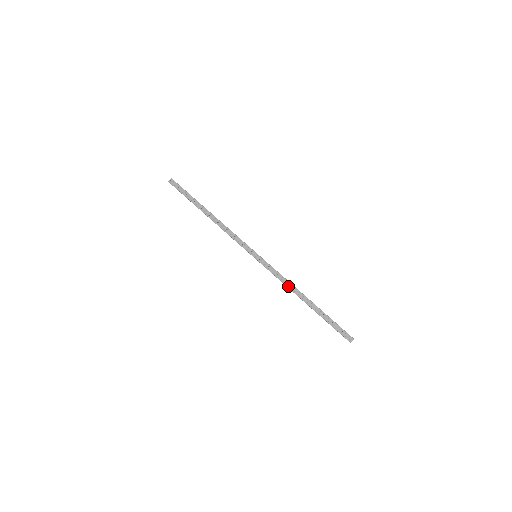
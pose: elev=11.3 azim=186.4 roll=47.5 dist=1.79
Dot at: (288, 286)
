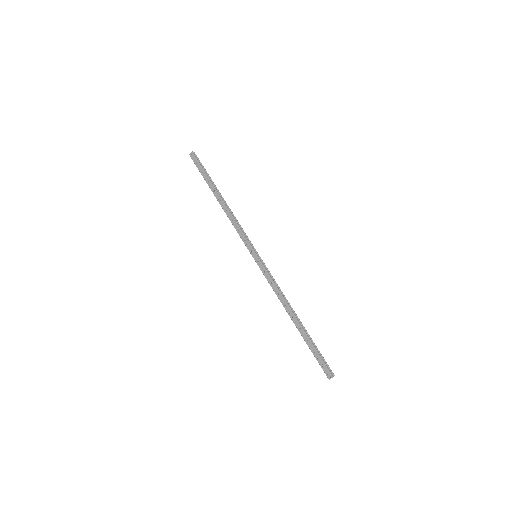
Dot at: (279, 298)
